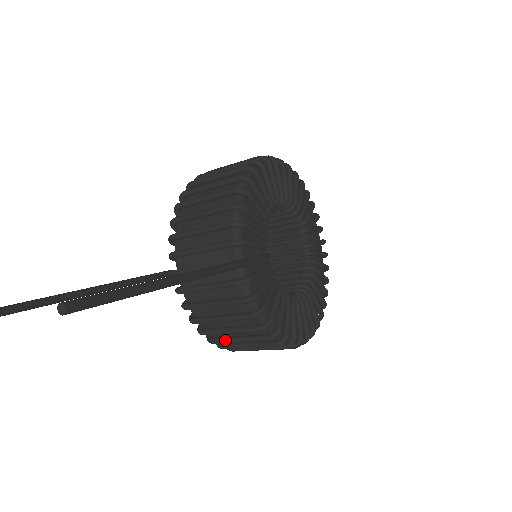
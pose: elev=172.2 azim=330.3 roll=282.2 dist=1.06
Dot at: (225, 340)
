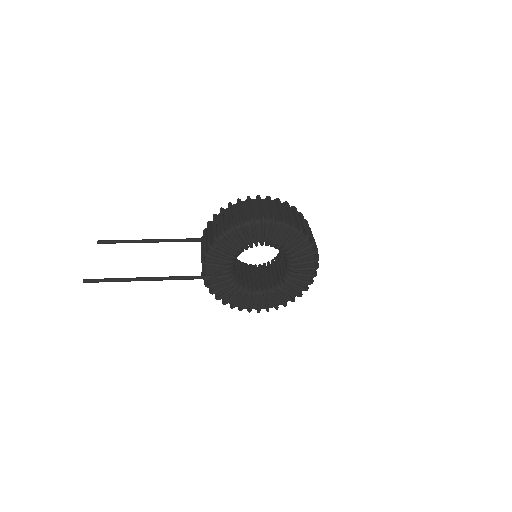
Dot at: occluded
